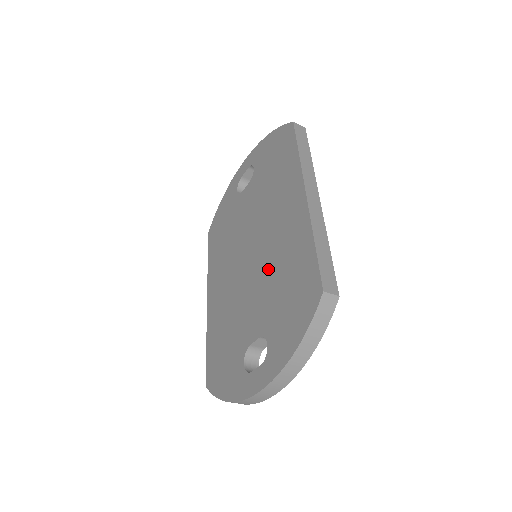
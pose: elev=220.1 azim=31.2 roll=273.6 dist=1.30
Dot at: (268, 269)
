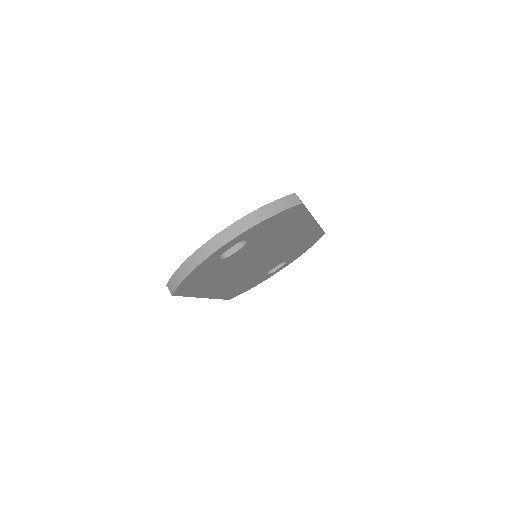
Dot at: occluded
